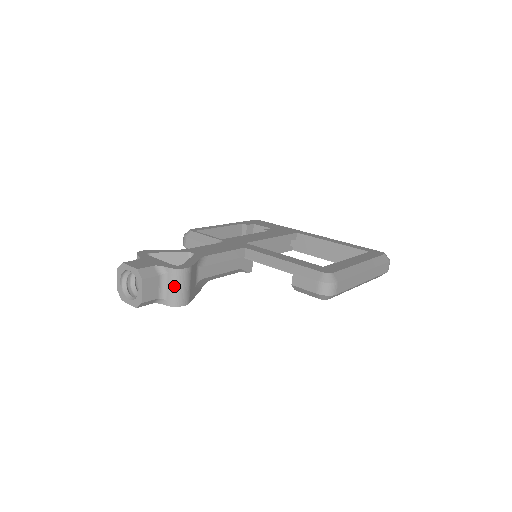
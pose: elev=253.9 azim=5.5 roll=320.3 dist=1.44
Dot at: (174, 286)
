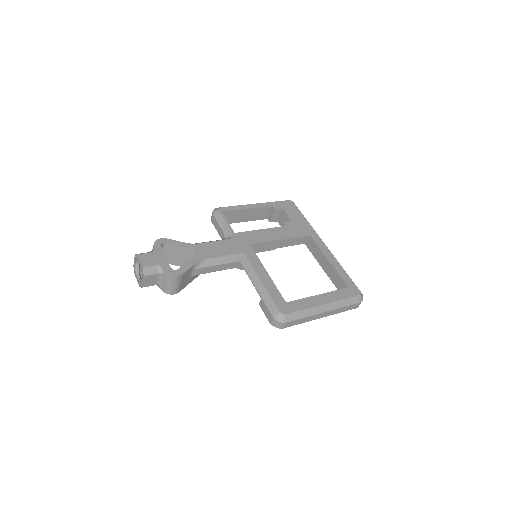
Dot at: (167, 283)
